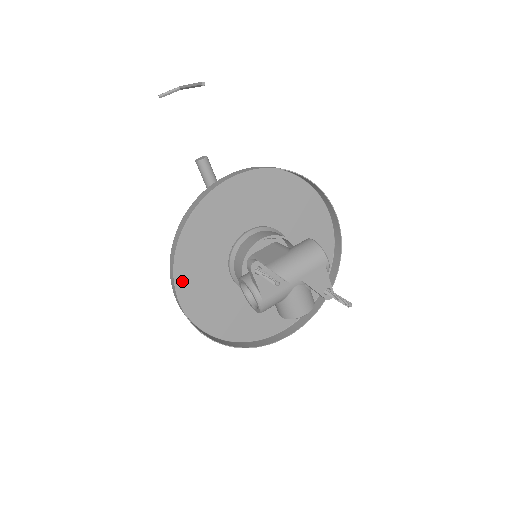
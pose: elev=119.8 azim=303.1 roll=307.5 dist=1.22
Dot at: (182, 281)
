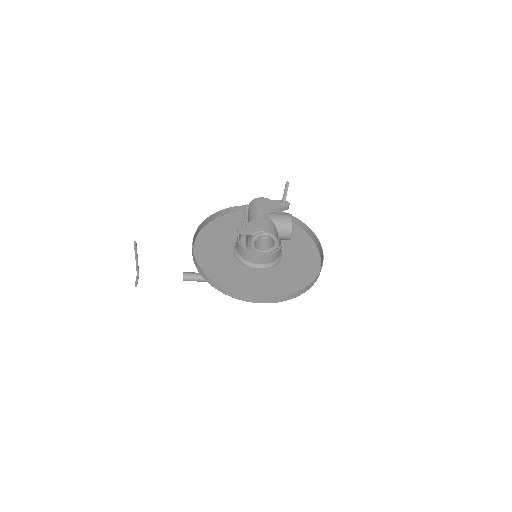
Dot at: occluded
